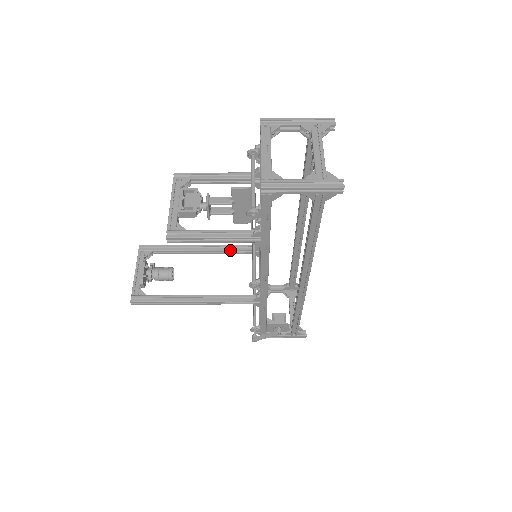
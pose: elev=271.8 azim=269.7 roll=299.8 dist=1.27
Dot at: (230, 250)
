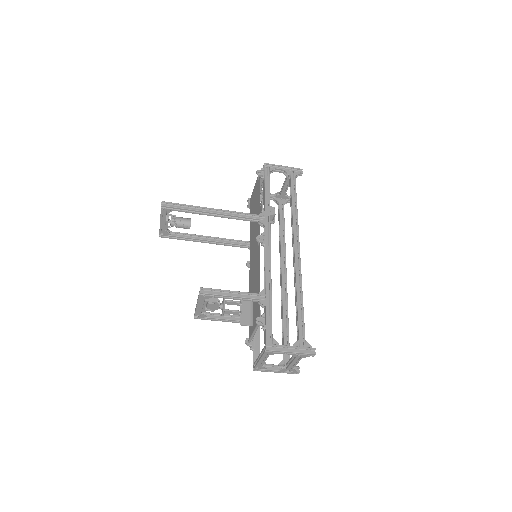
Dot at: occluded
